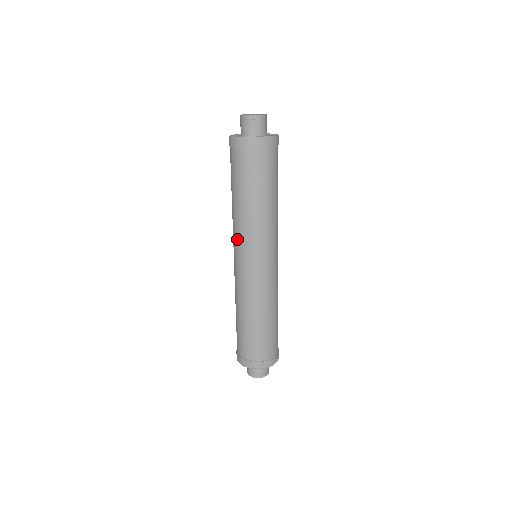
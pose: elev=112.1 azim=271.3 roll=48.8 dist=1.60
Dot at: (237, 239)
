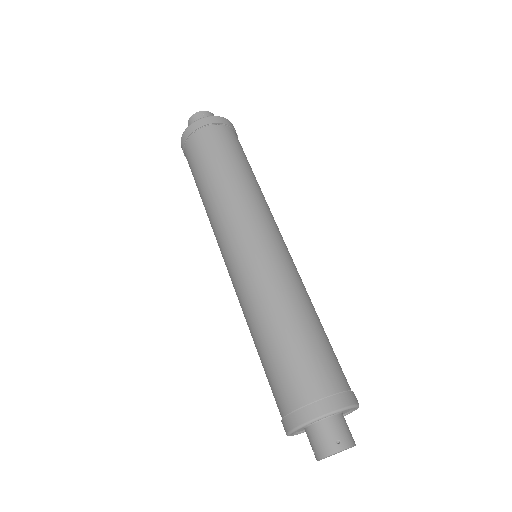
Dot at: (222, 226)
